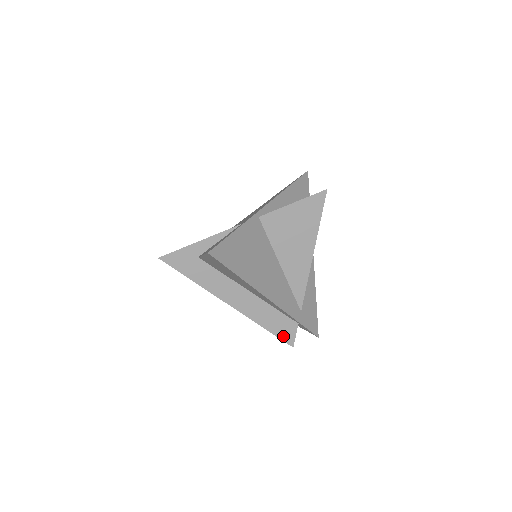
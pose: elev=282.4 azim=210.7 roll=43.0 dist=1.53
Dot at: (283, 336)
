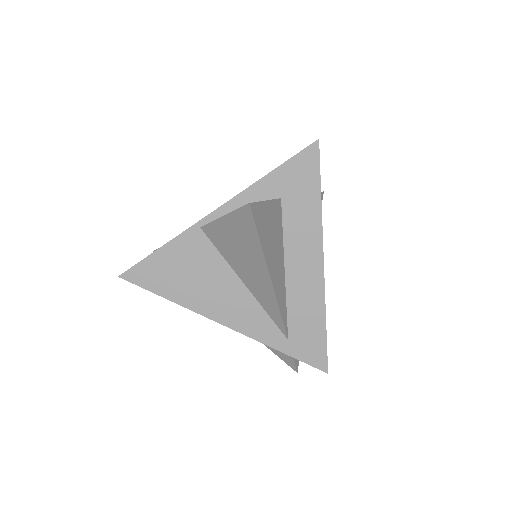
Dot at: (282, 357)
